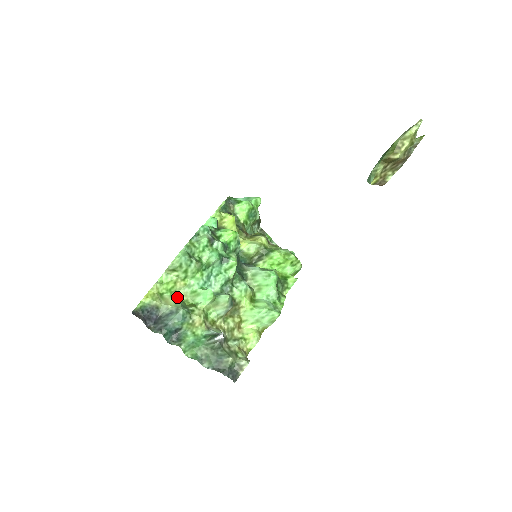
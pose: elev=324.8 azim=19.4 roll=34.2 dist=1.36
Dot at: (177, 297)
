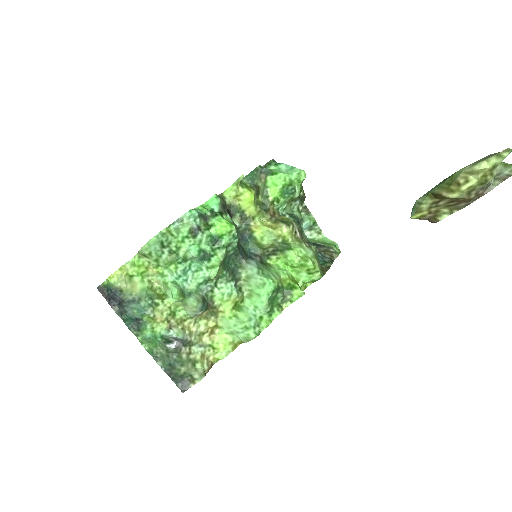
Dot at: (147, 283)
